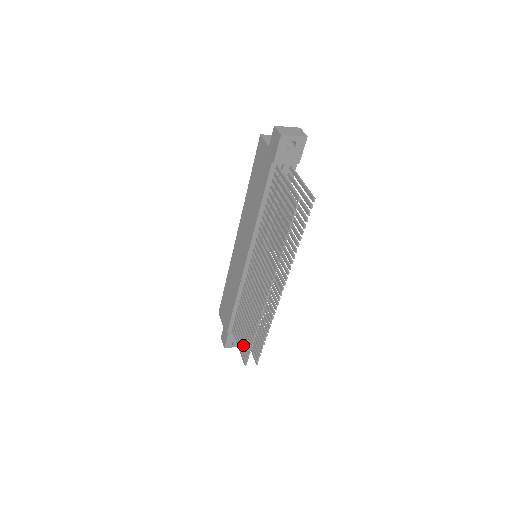
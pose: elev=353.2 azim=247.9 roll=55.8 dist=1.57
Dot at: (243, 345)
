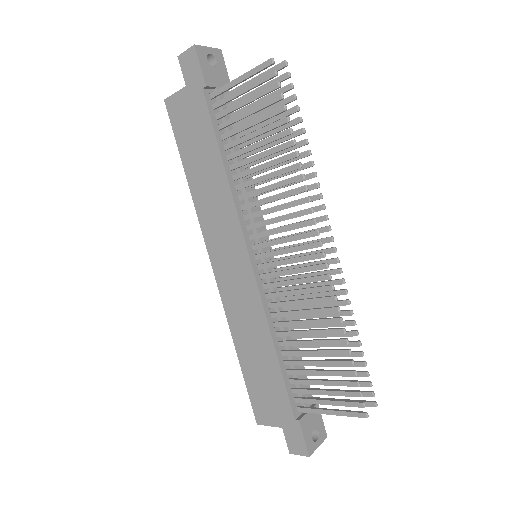
Dot at: (337, 392)
